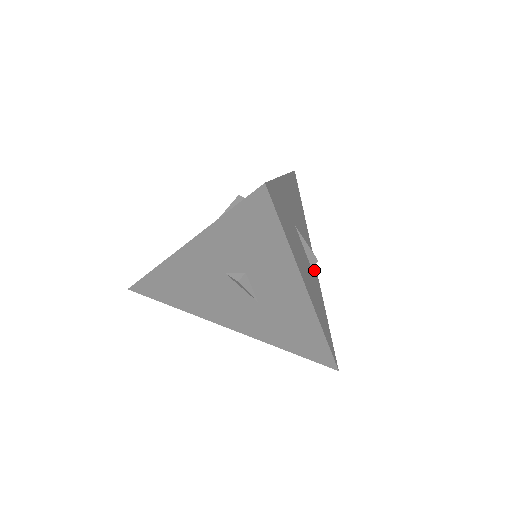
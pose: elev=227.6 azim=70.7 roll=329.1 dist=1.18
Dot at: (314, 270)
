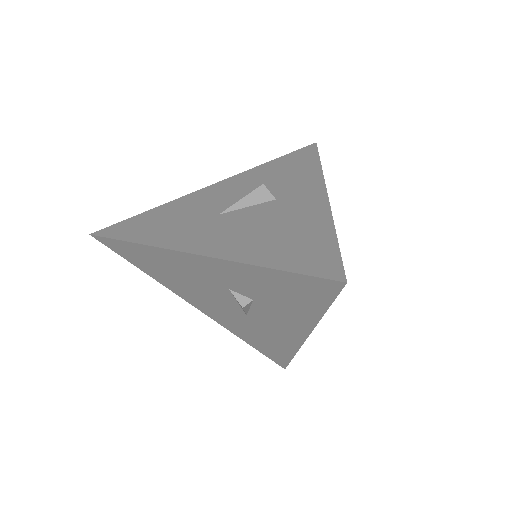
Dot at: occluded
